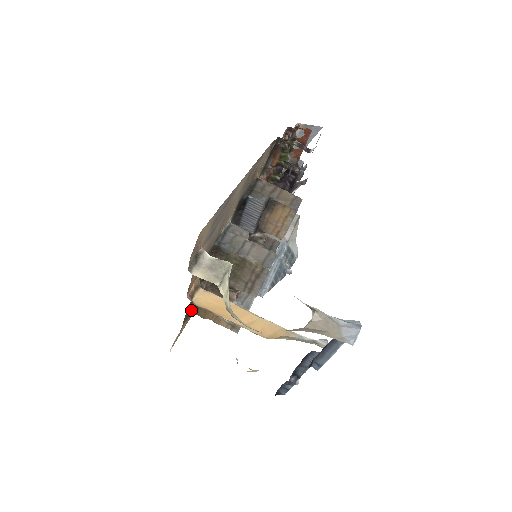
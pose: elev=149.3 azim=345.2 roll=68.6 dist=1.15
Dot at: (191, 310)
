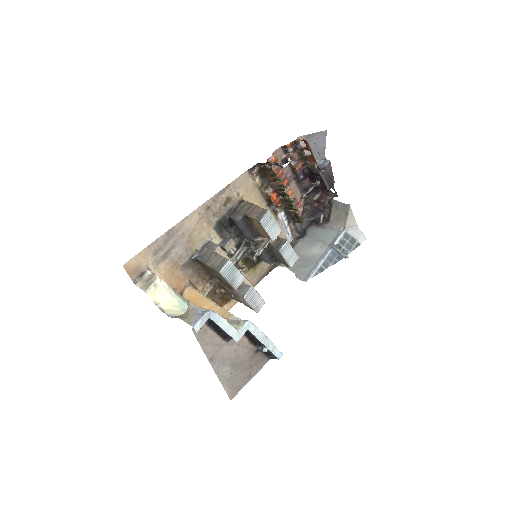
Dot at: (226, 297)
